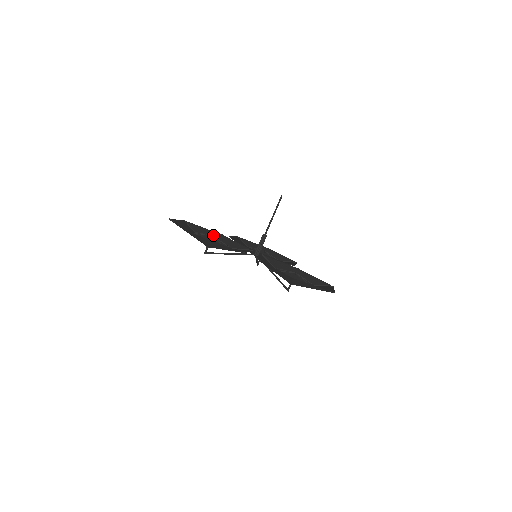
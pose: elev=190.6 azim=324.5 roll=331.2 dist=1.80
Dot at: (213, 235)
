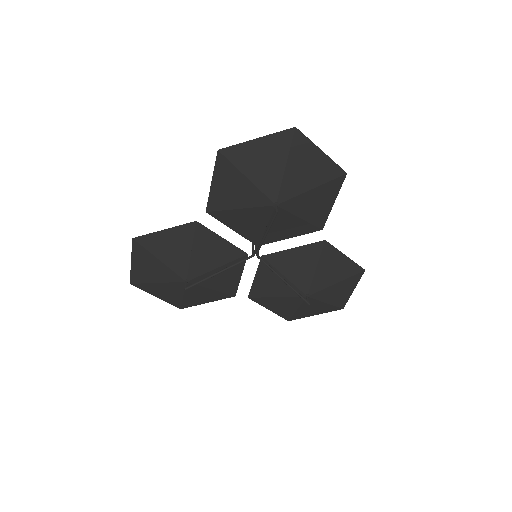
Dot at: (215, 295)
